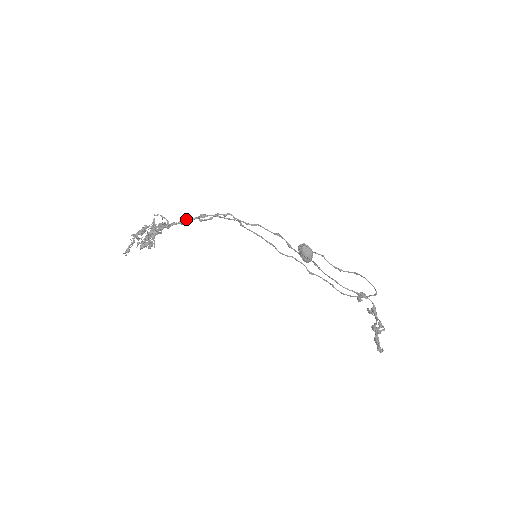
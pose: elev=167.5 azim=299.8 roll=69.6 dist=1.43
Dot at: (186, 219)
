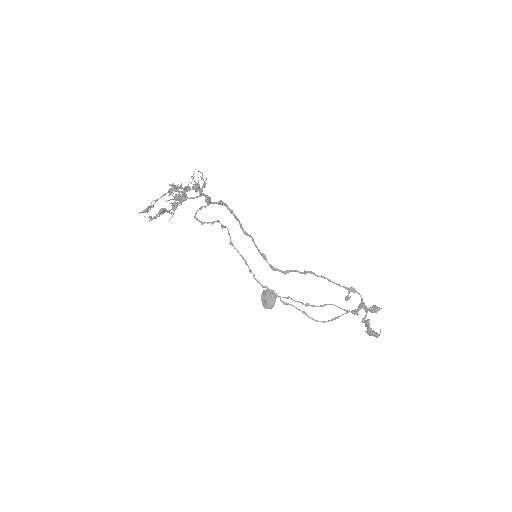
Dot at: (210, 197)
